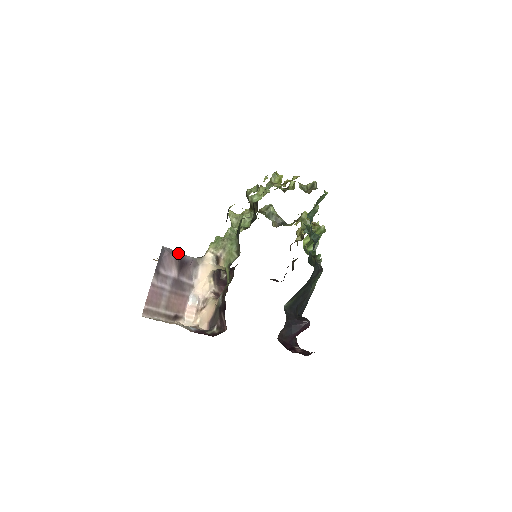
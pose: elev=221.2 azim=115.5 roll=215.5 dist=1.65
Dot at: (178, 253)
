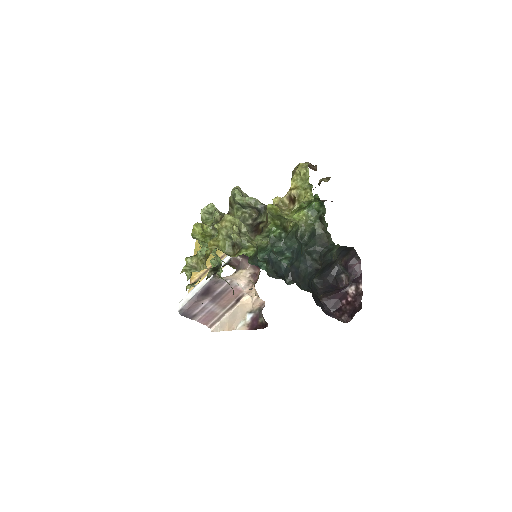
Dot at: (194, 296)
